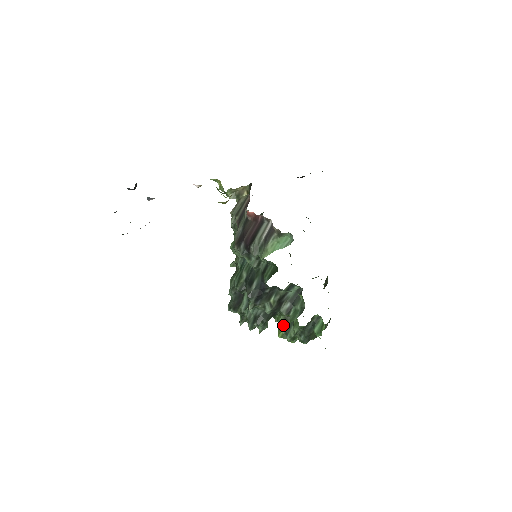
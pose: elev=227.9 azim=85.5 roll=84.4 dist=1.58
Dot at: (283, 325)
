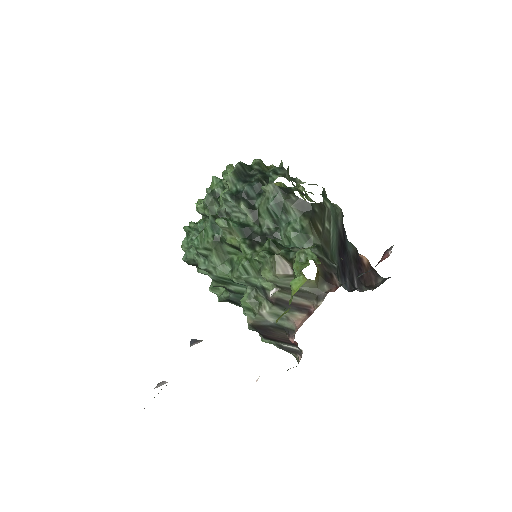
Dot at: occluded
